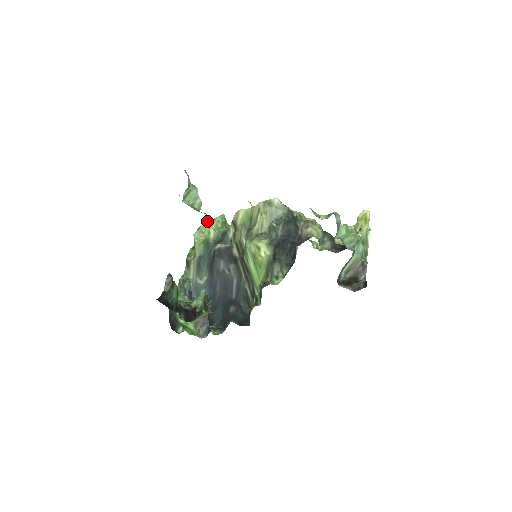
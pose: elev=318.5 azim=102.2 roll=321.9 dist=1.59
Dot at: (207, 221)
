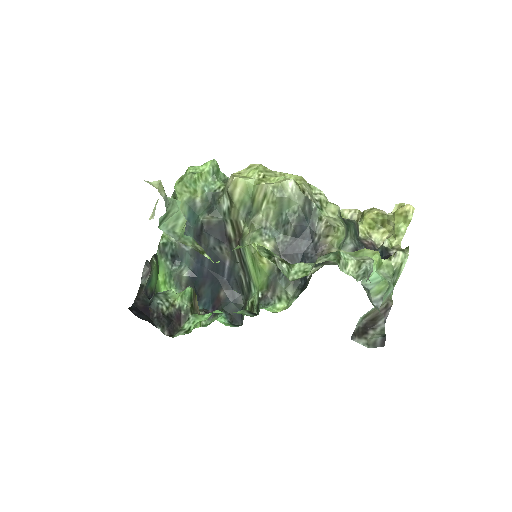
Dot at: (193, 177)
